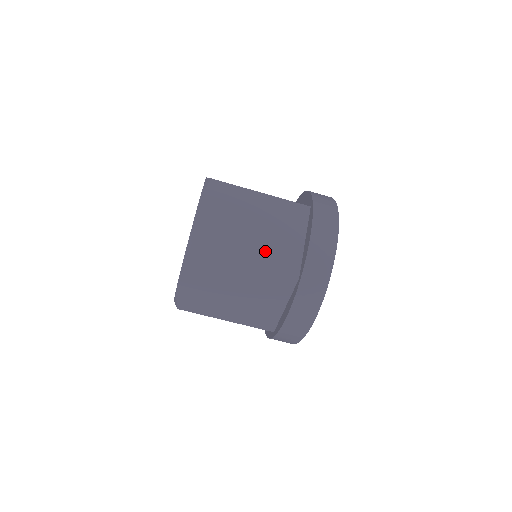
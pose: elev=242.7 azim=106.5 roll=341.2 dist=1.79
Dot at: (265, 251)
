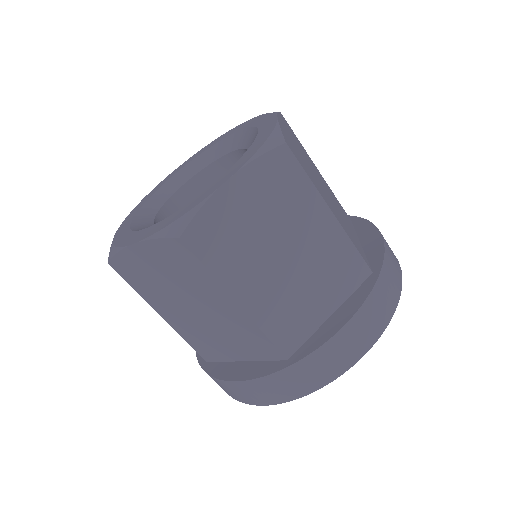
Dot at: (275, 299)
